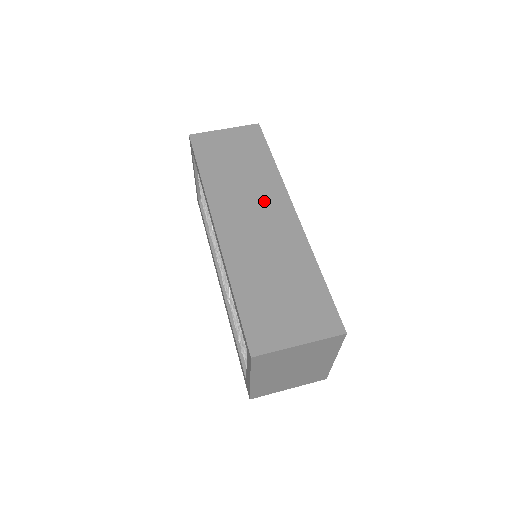
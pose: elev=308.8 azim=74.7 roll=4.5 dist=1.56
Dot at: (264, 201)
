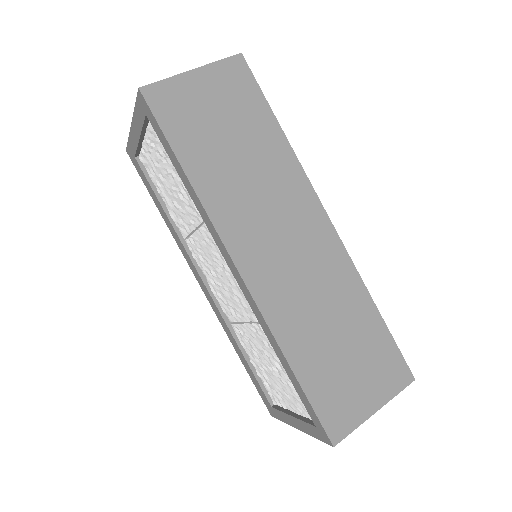
Dot at: (289, 210)
